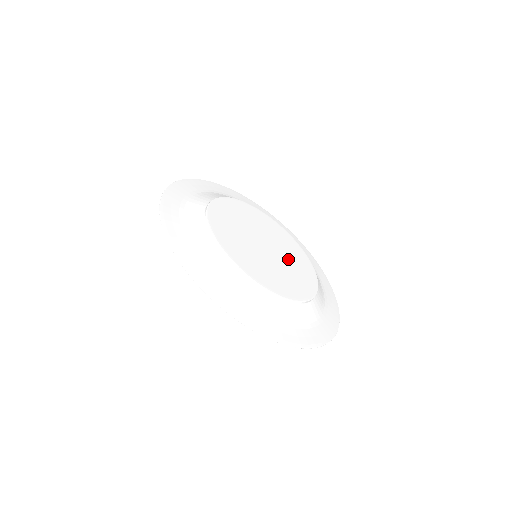
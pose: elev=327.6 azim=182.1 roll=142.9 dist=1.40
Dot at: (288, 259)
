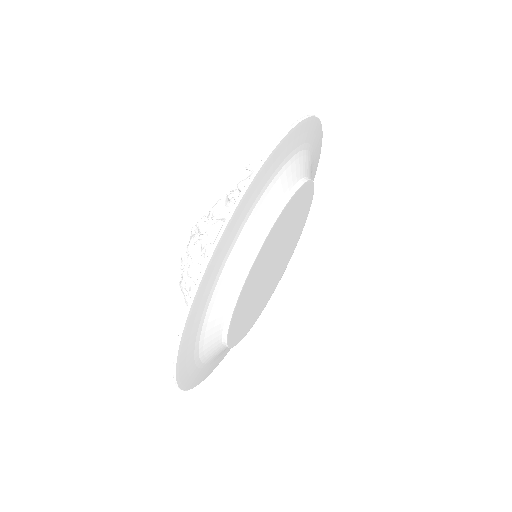
Dot at: occluded
